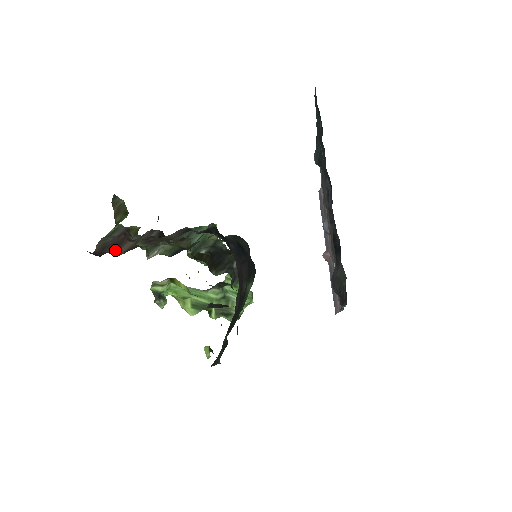
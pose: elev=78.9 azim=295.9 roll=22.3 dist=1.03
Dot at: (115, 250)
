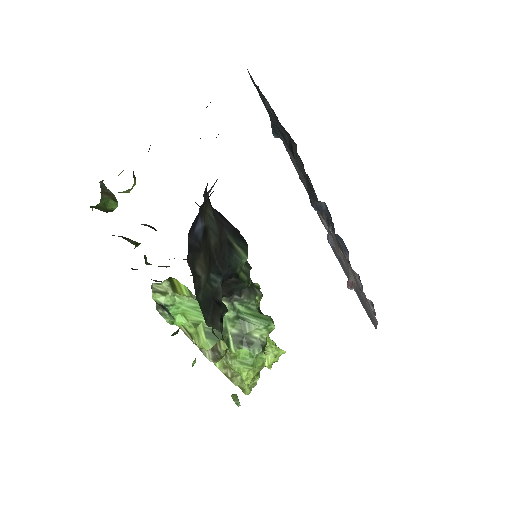
Dot at: occluded
